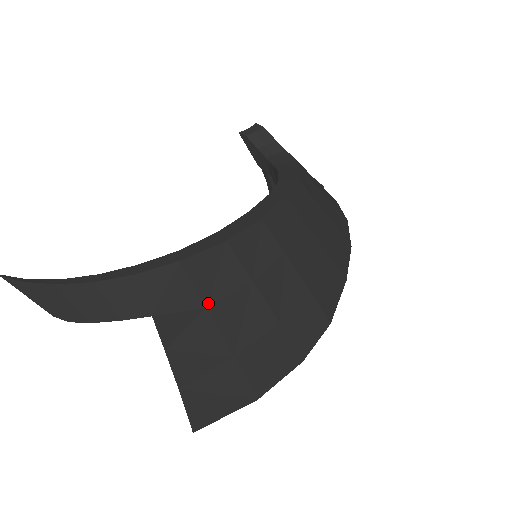
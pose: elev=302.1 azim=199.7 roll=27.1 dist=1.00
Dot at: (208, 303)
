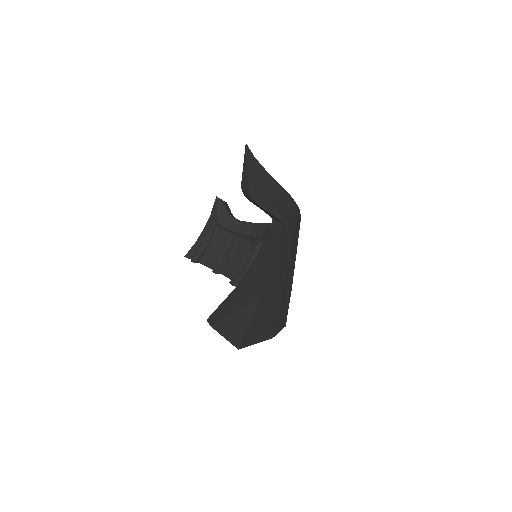
Dot at: (293, 243)
